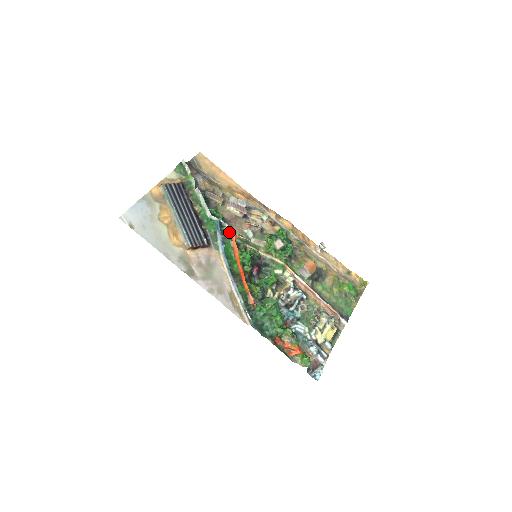
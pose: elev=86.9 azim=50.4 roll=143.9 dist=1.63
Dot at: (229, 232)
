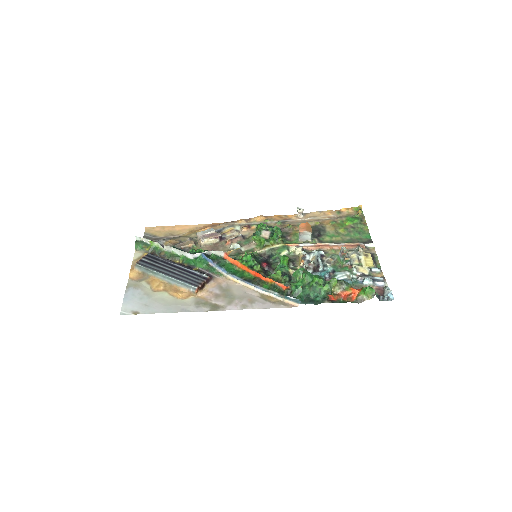
Dot at: (218, 256)
